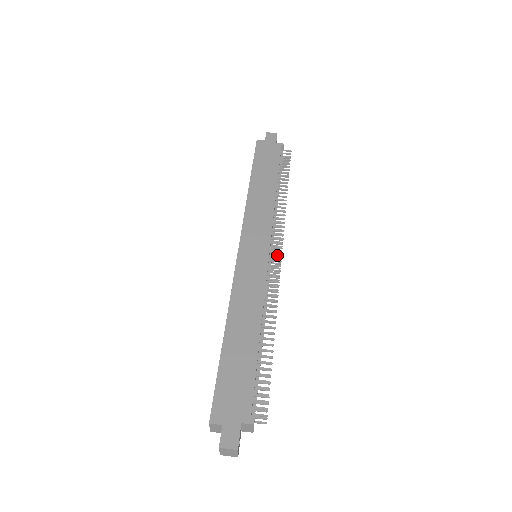
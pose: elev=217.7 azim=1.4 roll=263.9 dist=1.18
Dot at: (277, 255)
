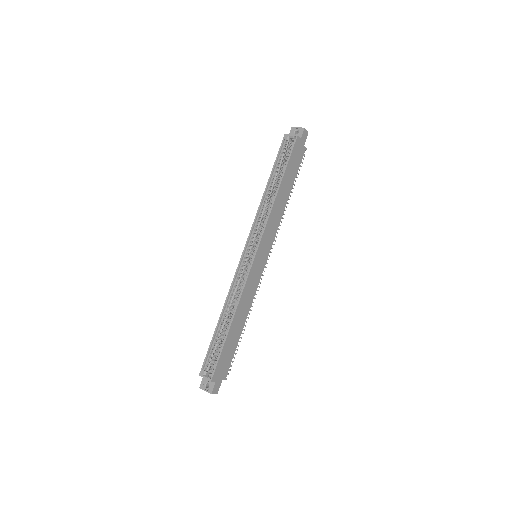
Dot at: occluded
